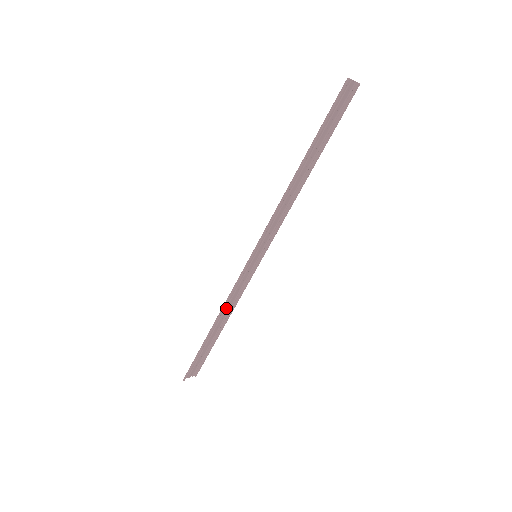
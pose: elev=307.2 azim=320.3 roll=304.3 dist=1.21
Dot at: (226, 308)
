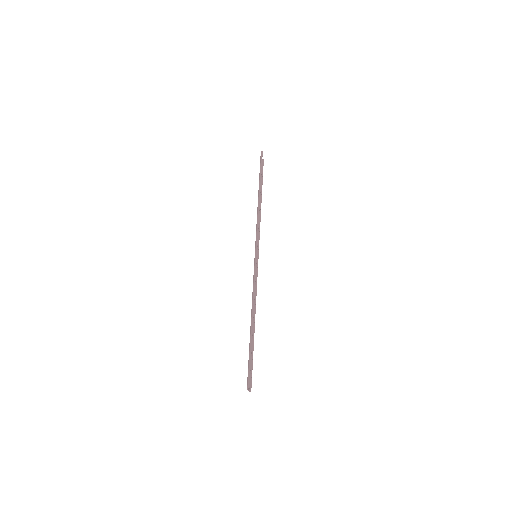
Dot at: occluded
